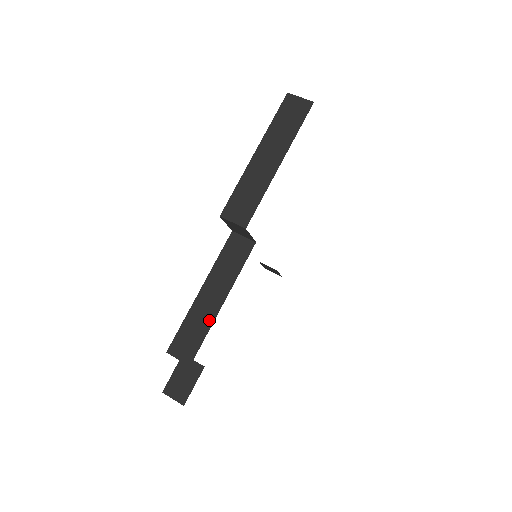
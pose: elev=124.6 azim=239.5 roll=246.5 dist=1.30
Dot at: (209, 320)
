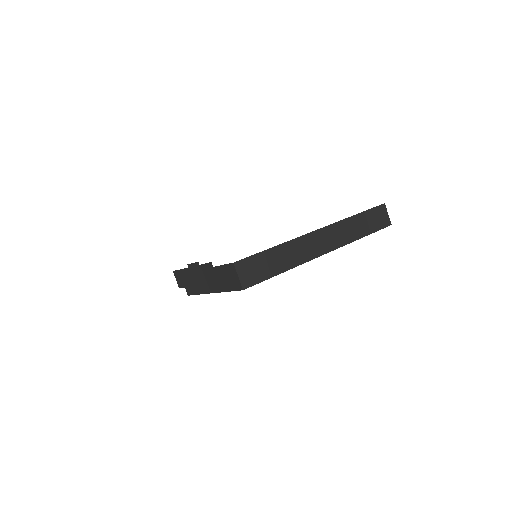
Dot at: occluded
